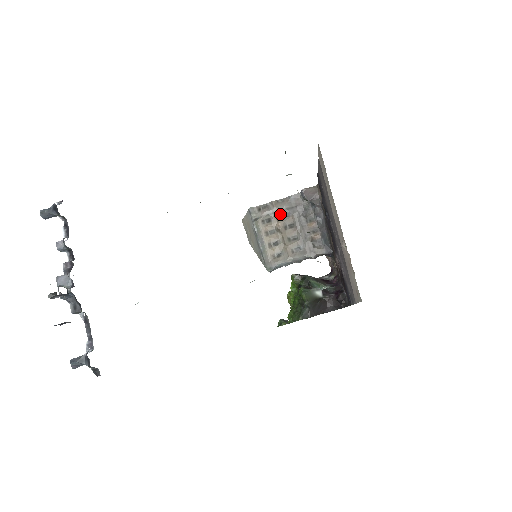
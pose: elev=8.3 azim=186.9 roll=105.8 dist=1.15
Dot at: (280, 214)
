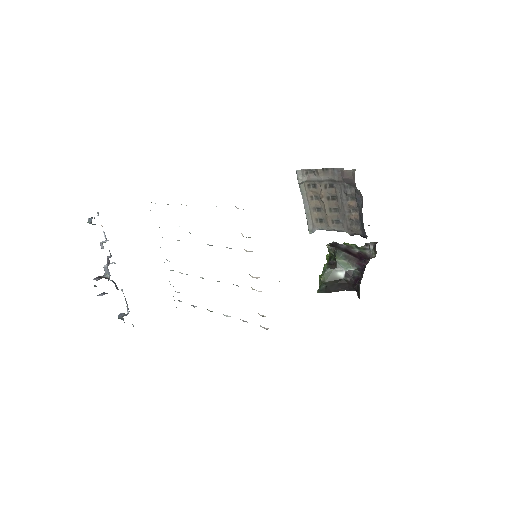
Dot at: (324, 184)
